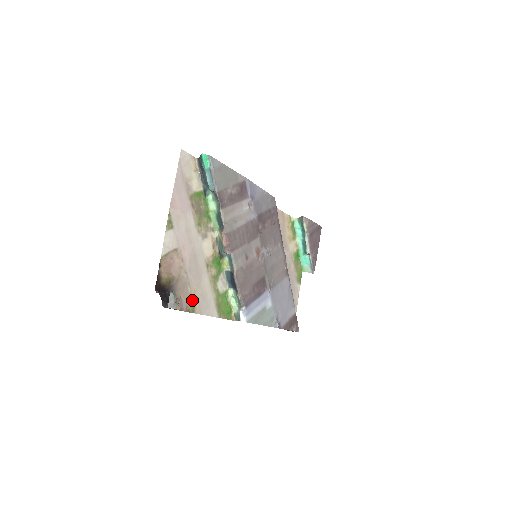
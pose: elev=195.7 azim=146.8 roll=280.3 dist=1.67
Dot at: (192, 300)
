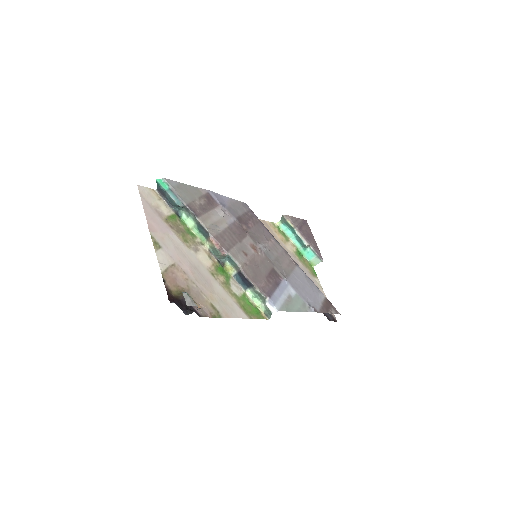
Dot at: (213, 306)
